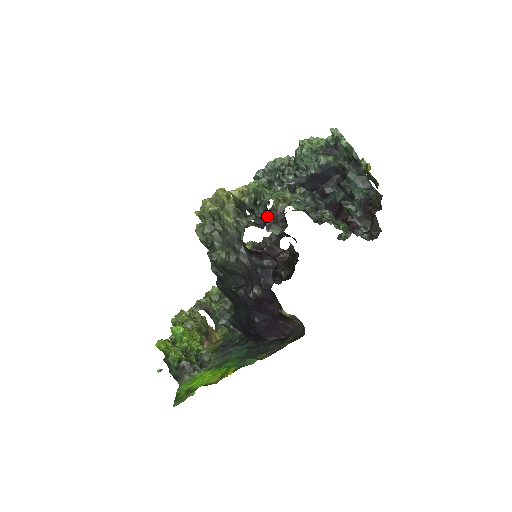
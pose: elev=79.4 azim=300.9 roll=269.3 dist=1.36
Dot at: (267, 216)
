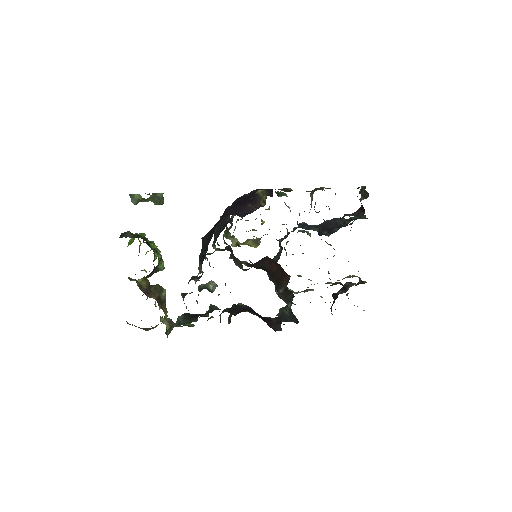
Dot at: occluded
